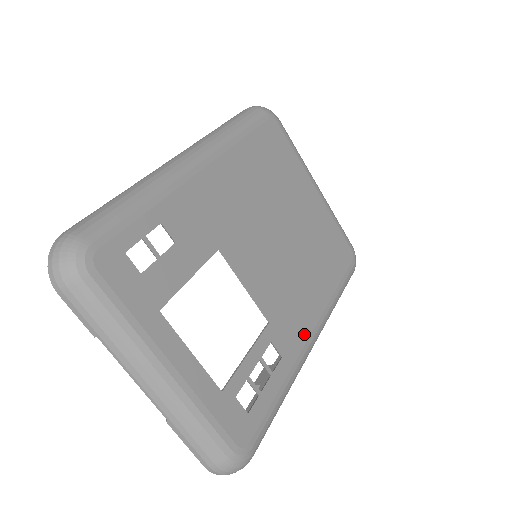
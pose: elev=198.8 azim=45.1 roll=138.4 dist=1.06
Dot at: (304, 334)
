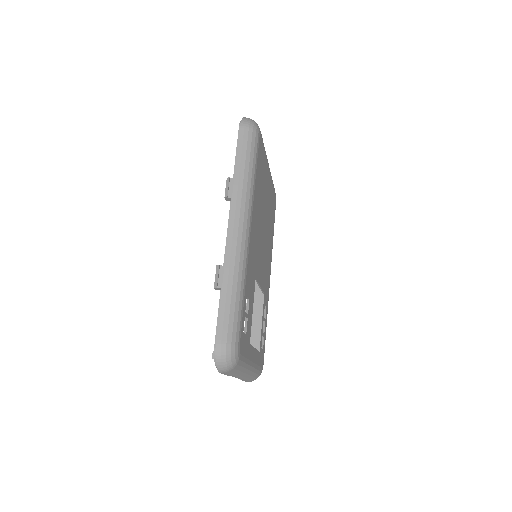
Dot at: (269, 282)
